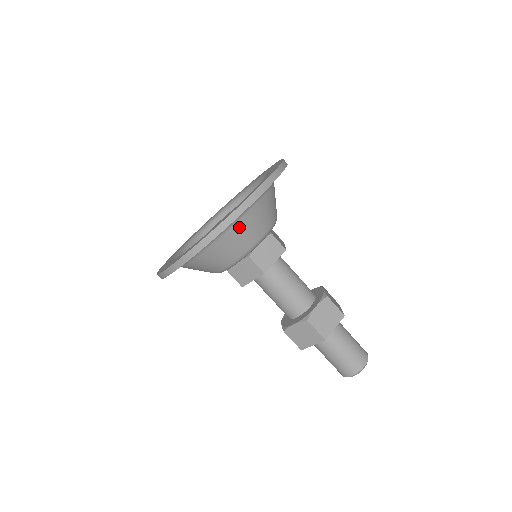
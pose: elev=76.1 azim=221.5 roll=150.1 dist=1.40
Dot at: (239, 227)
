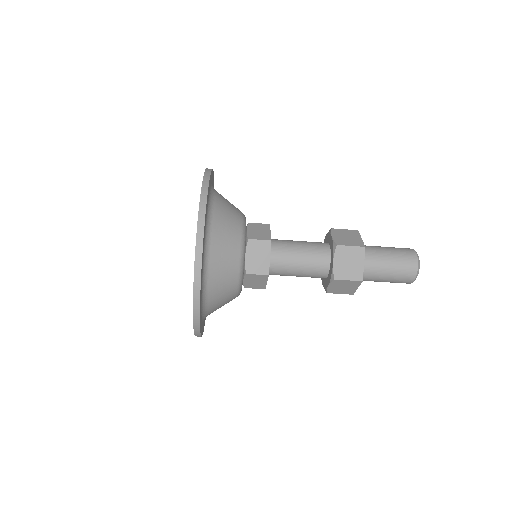
Dot at: (212, 312)
